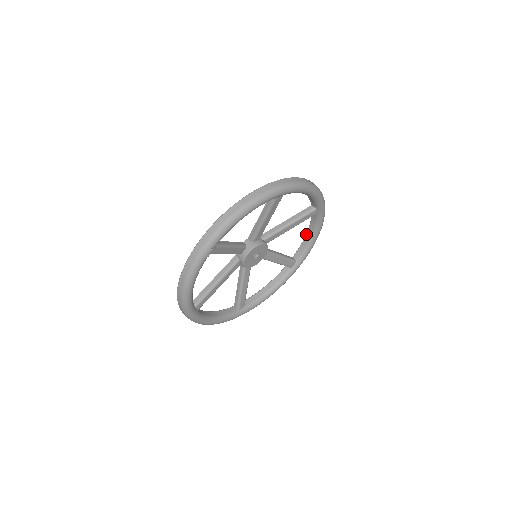
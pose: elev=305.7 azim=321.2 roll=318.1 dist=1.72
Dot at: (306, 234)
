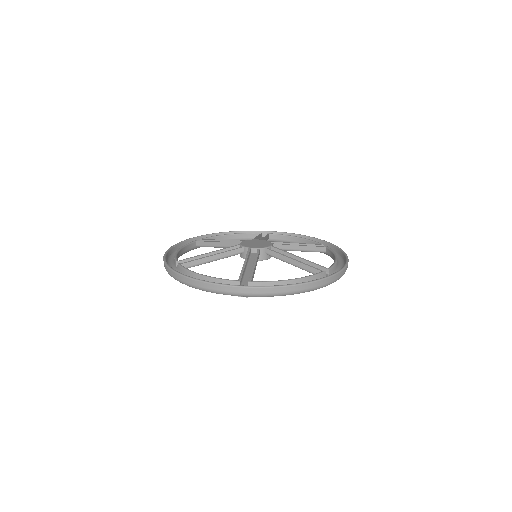
Dot at: (297, 237)
